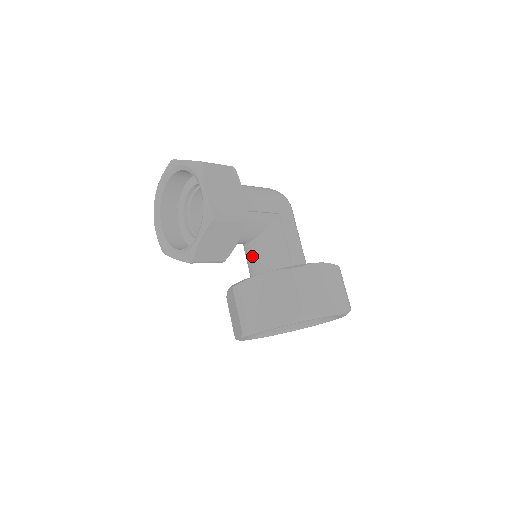
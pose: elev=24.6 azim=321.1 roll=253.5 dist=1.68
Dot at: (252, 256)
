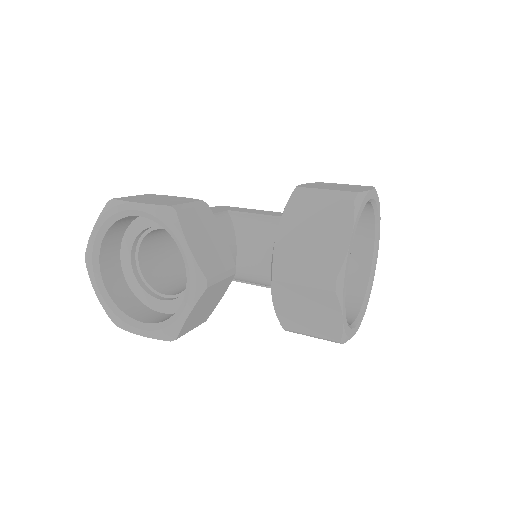
Dot at: (253, 259)
